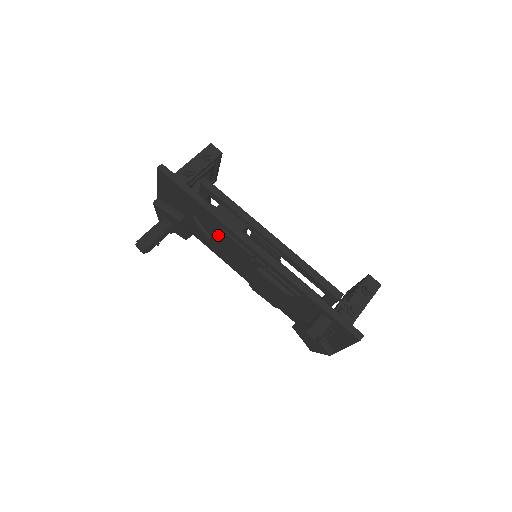
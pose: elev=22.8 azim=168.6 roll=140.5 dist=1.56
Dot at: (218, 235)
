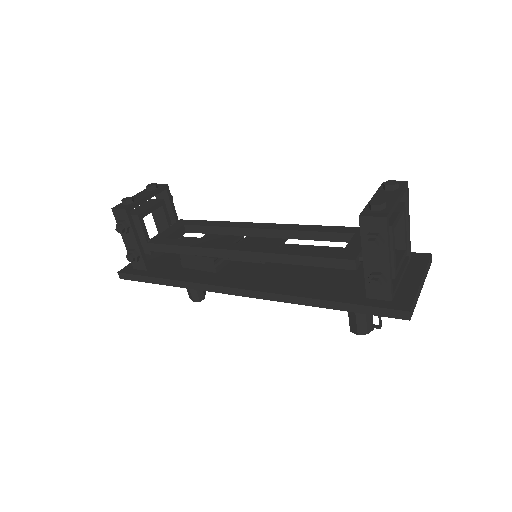
Dot at: occluded
